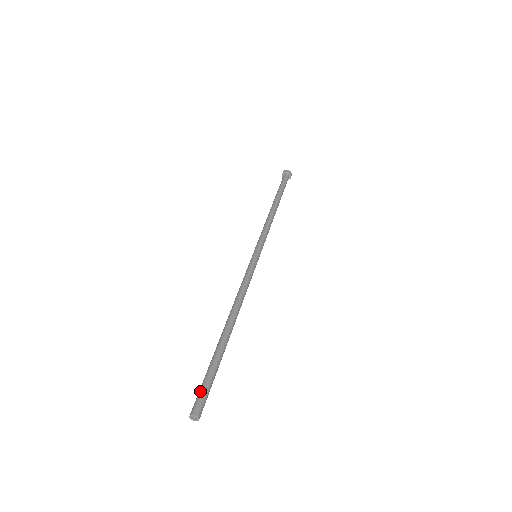
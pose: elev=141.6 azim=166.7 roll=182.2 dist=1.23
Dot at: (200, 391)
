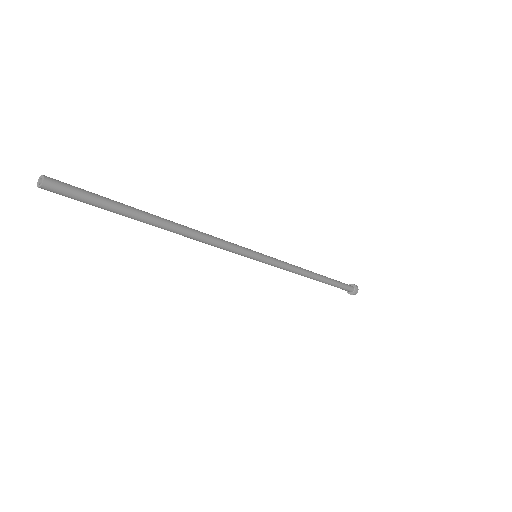
Dot at: (70, 195)
